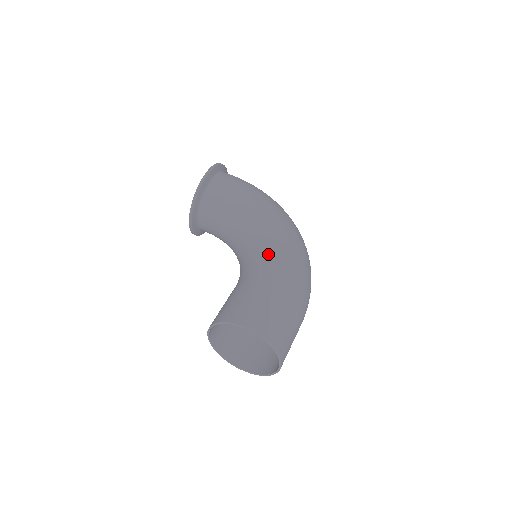
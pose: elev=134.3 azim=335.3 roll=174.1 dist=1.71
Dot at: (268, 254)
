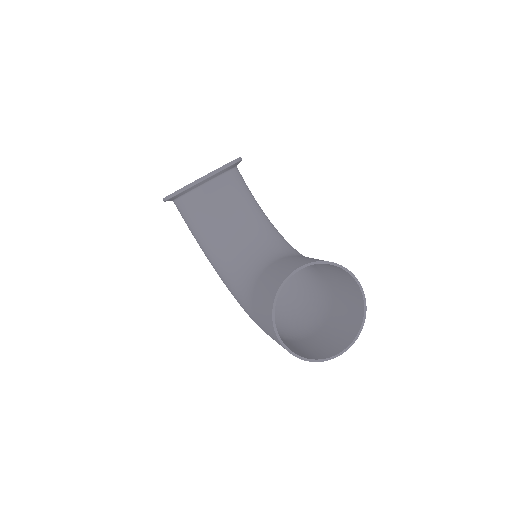
Dot at: occluded
